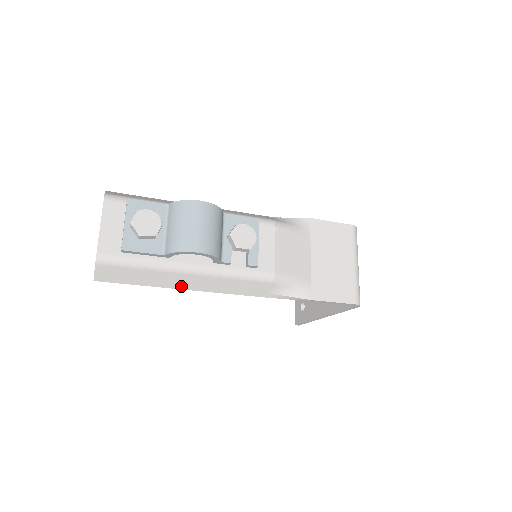
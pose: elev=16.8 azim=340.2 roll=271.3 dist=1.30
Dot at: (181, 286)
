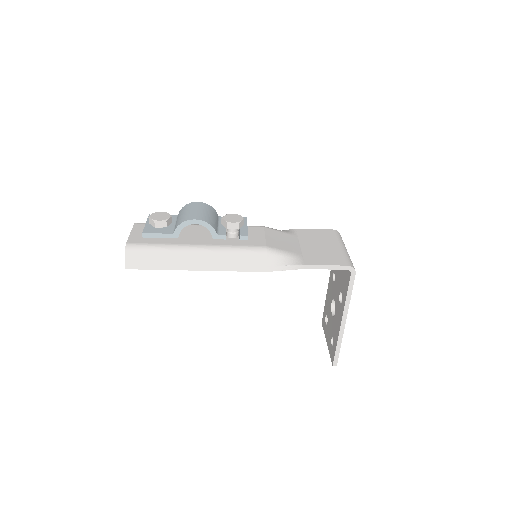
Dot at: (192, 267)
